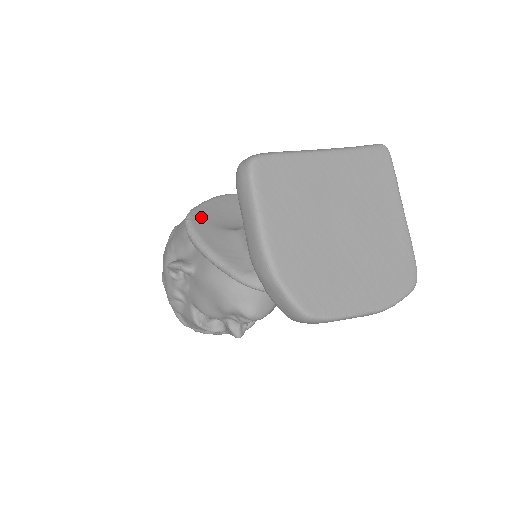
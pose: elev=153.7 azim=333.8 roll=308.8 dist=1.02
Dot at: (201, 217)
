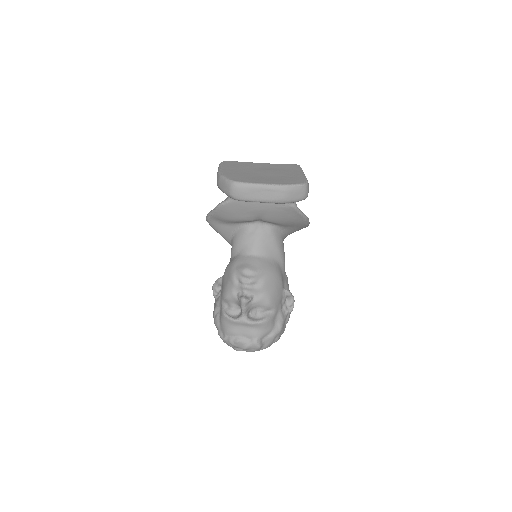
Dot at: occluded
